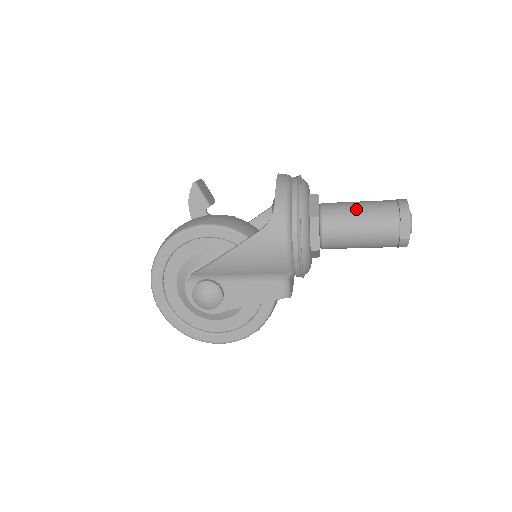
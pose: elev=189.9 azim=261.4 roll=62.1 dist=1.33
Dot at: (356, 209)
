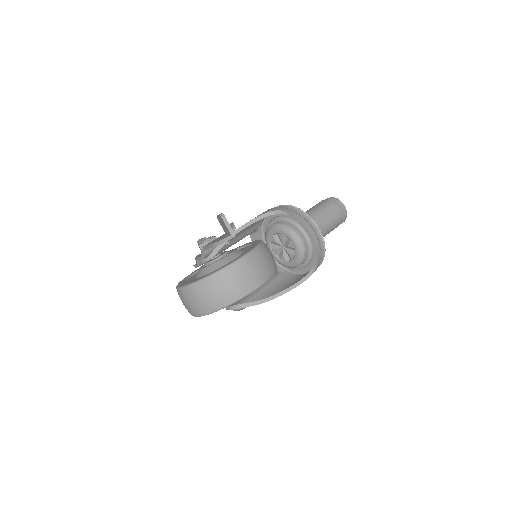
Dot at: (329, 229)
